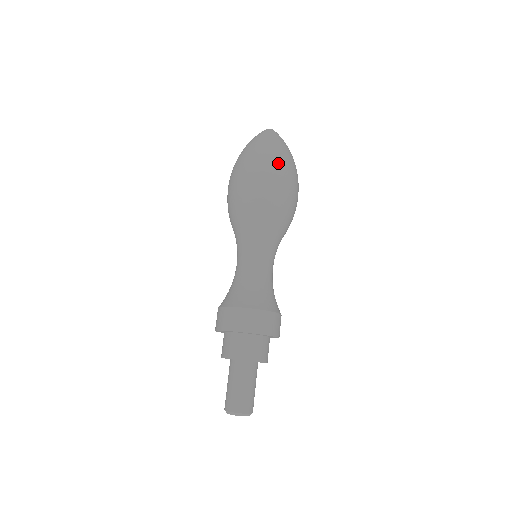
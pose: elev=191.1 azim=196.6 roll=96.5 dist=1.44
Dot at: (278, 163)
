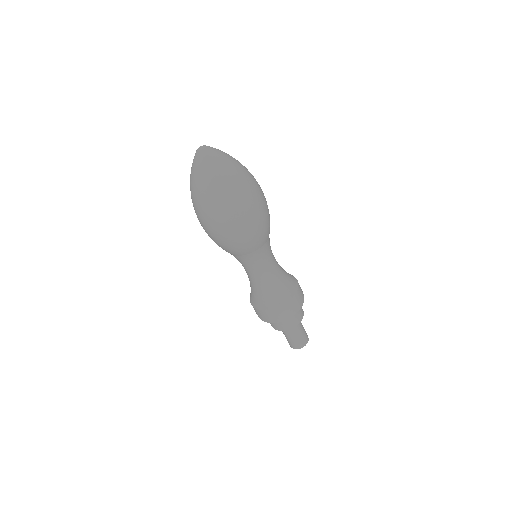
Dot at: (247, 193)
